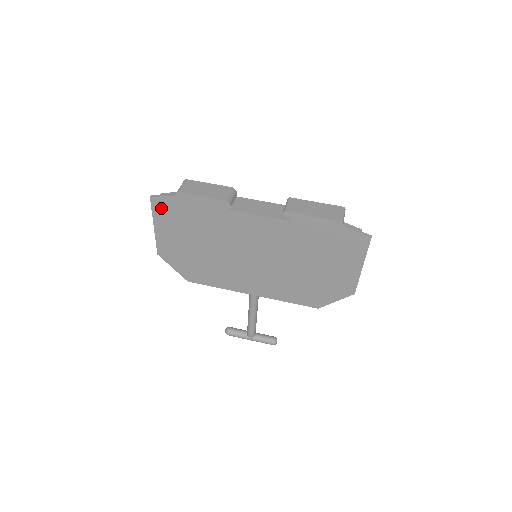
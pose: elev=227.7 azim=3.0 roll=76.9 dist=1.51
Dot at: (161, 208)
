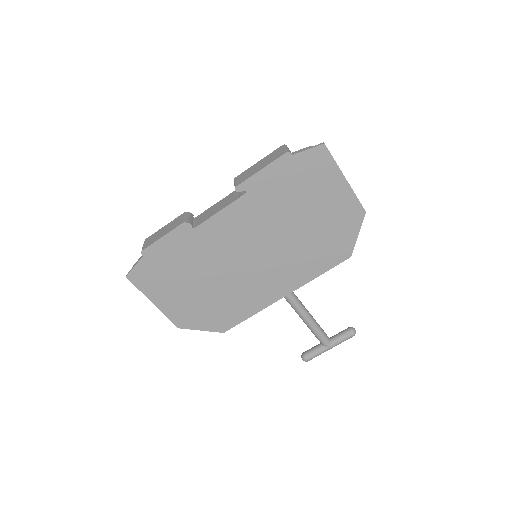
Dot at: (142, 279)
